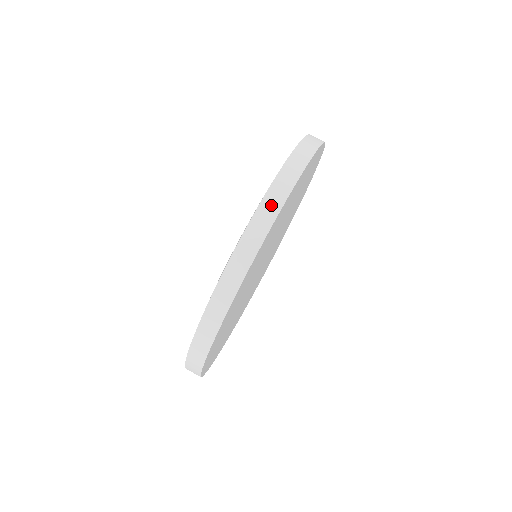
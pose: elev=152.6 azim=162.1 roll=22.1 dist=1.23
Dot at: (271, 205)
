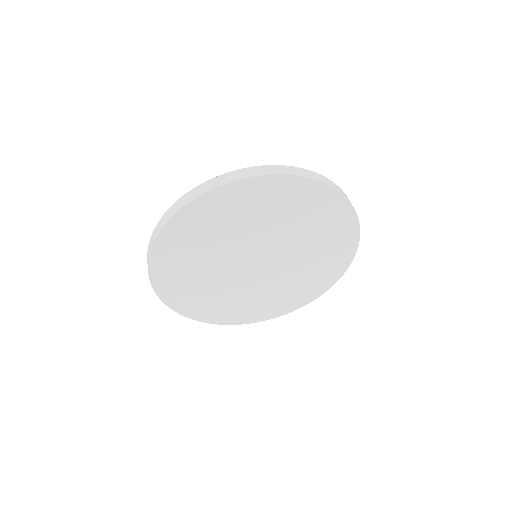
Dot at: (280, 170)
